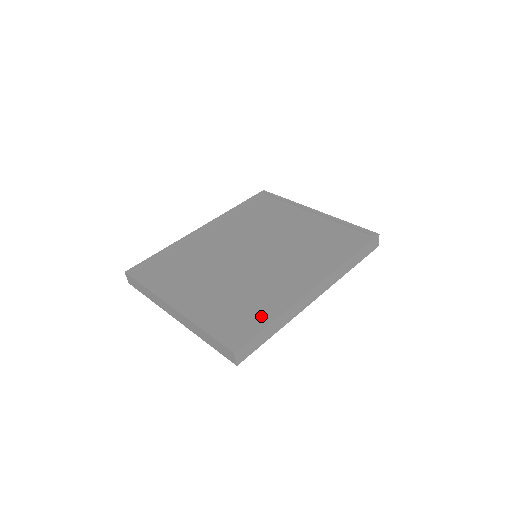
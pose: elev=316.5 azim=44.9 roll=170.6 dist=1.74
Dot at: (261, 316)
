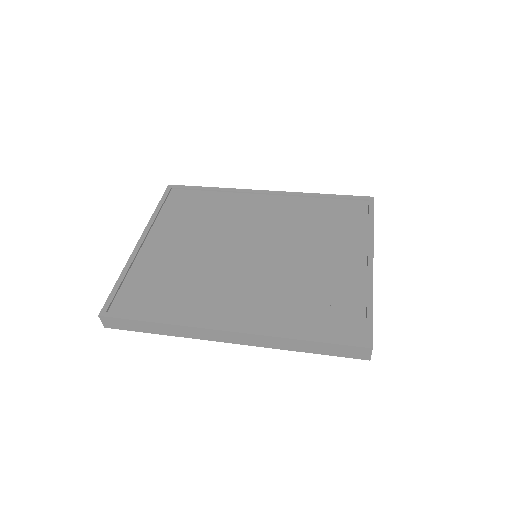
Dot at: (161, 309)
